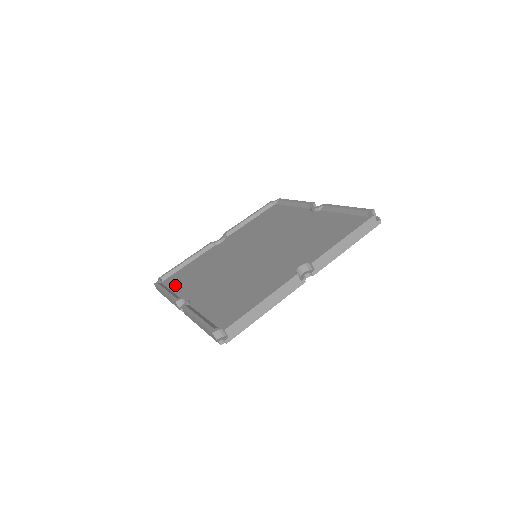
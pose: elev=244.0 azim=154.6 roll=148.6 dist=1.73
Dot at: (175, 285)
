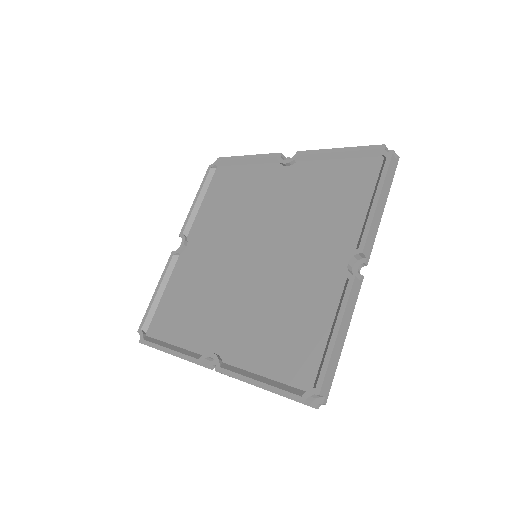
Dot at: (172, 335)
